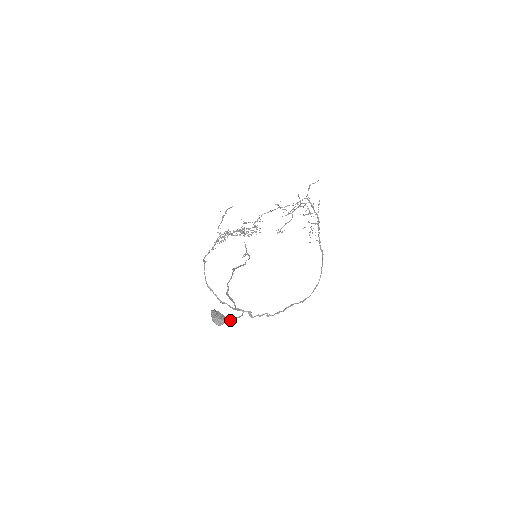
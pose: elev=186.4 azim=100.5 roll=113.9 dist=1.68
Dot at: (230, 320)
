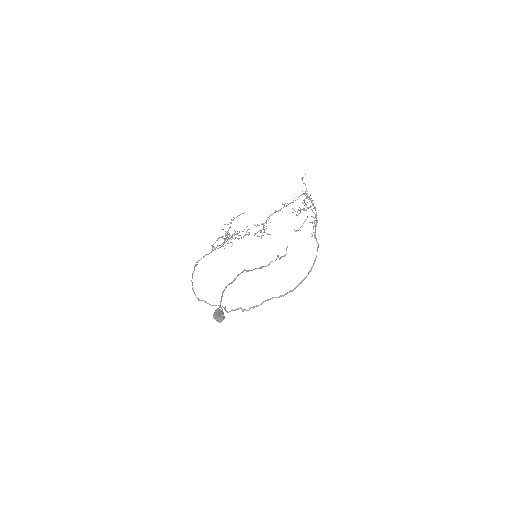
Dot at: (222, 316)
